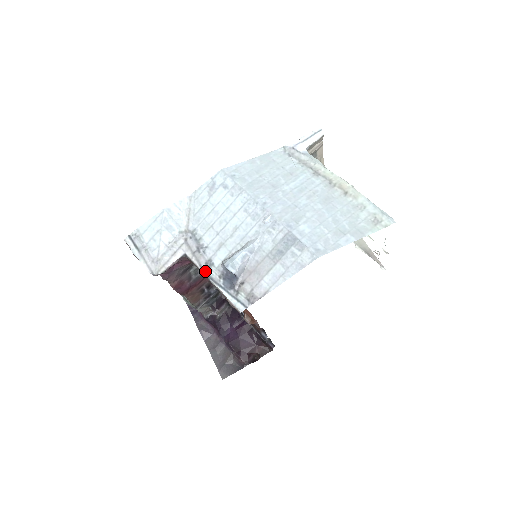
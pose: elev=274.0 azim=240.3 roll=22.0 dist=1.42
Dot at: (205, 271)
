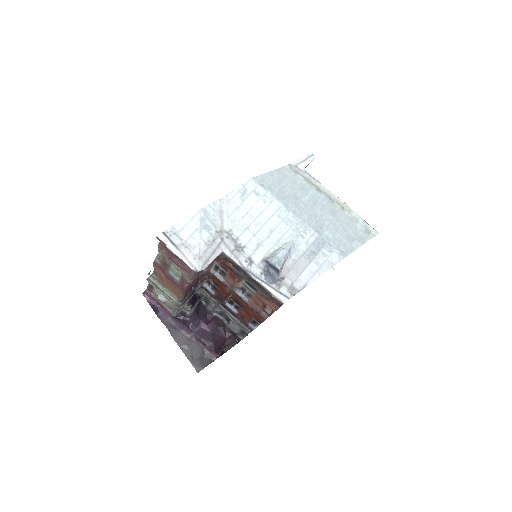
Dot at: (246, 268)
